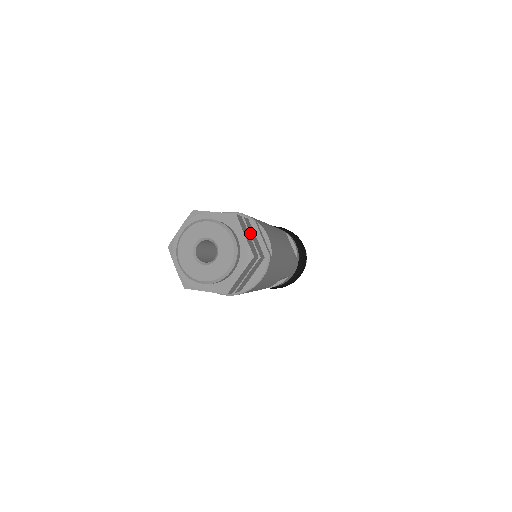
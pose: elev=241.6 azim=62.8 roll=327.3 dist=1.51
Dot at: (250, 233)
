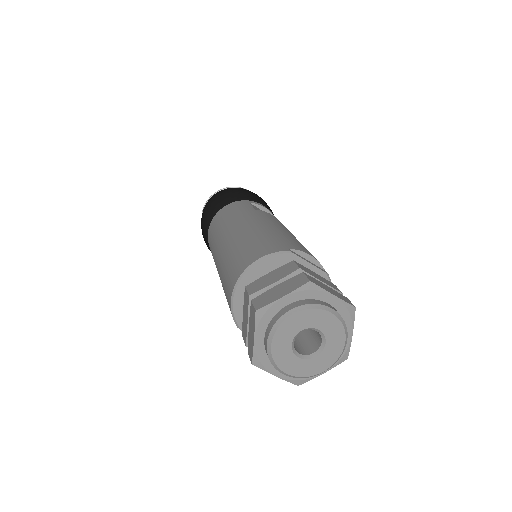
Dot at: (318, 279)
